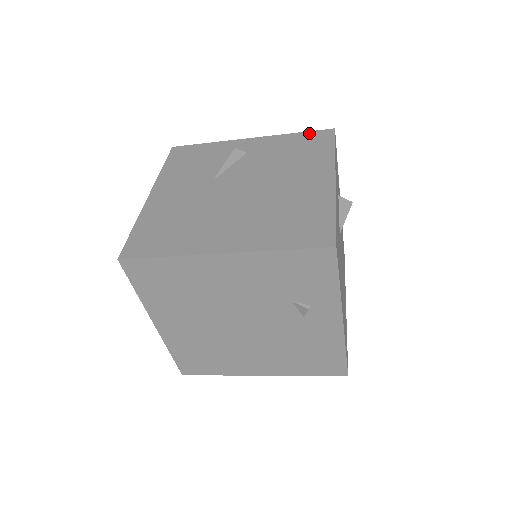
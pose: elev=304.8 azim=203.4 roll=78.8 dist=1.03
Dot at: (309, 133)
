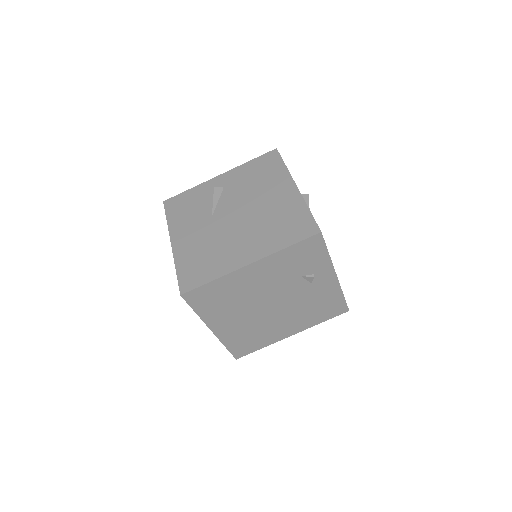
Dot at: (260, 158)
